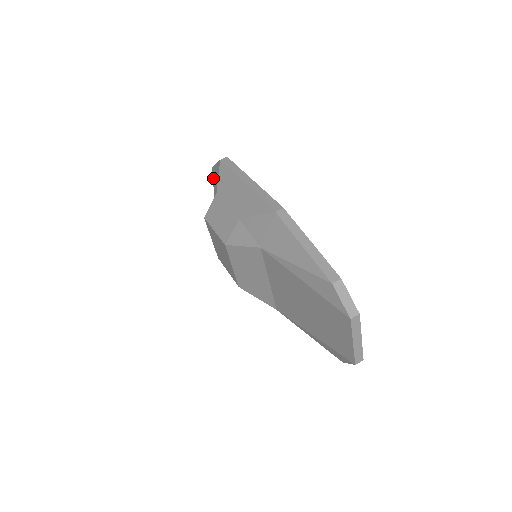
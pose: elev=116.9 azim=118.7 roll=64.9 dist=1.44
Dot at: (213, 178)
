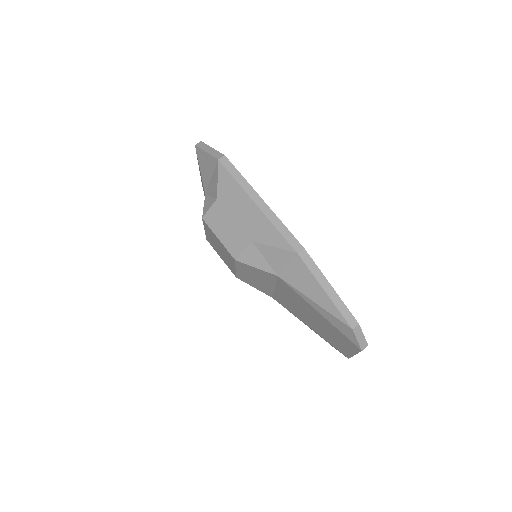
Dot at: (199, 161)
